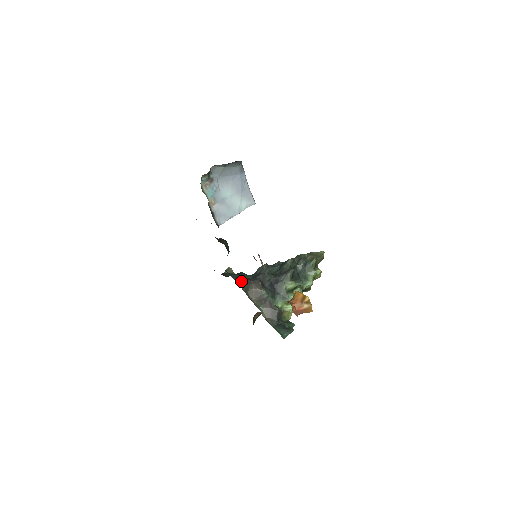
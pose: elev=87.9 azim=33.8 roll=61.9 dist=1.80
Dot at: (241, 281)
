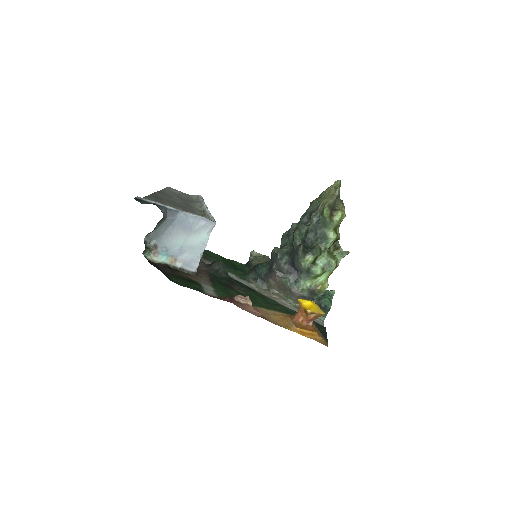
Dot at: (259, 280)
